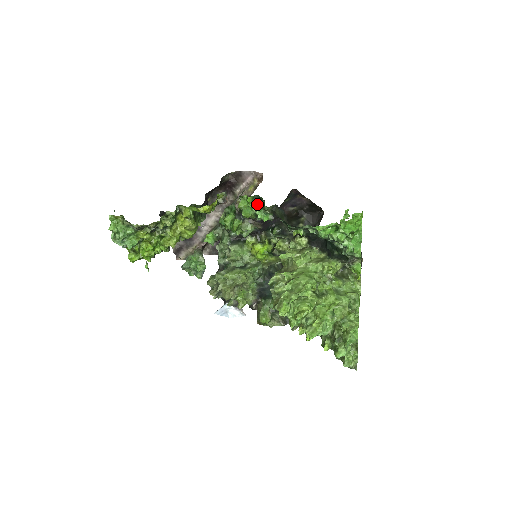
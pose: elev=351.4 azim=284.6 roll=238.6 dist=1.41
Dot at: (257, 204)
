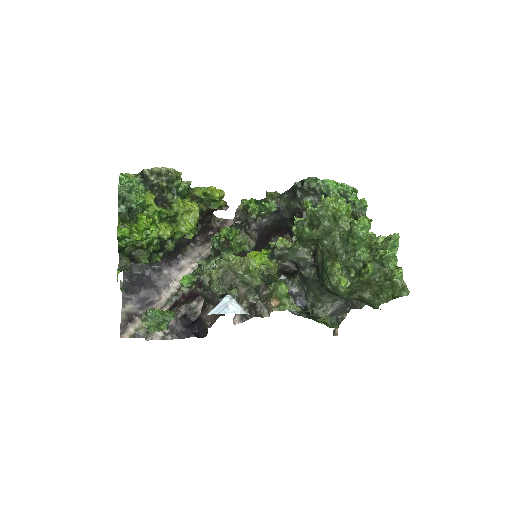
Dot at: (259, 204)
